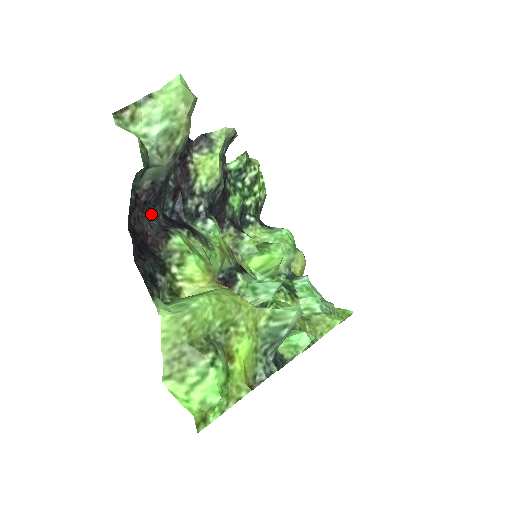
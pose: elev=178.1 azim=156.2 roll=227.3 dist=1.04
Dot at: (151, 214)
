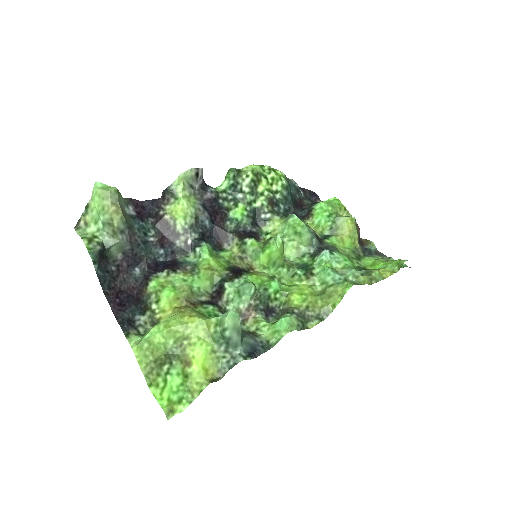
Dot at: (137, 271)
